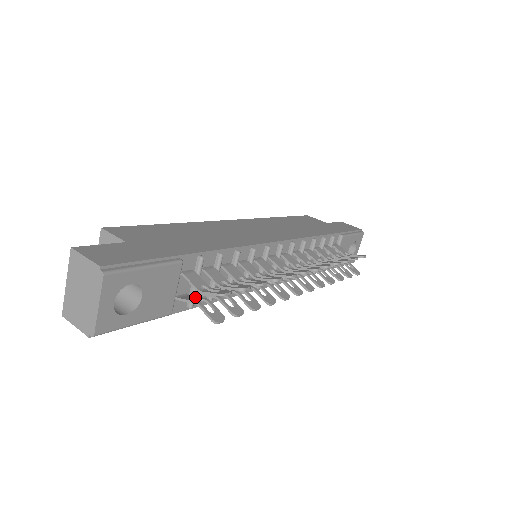
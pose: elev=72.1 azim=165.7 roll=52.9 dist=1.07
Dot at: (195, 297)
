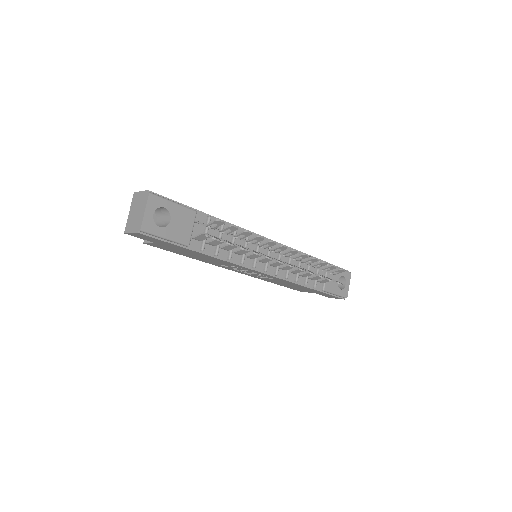
Dot at: (204, 236)
